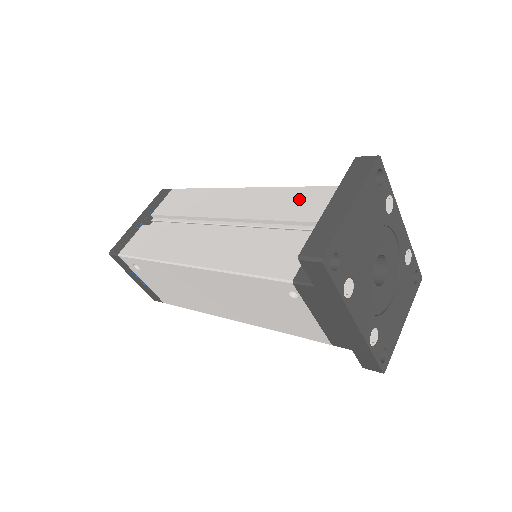
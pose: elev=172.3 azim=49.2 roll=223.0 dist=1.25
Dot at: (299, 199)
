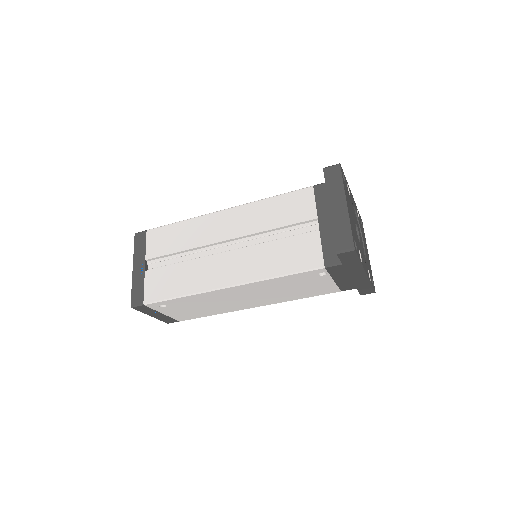
Dot at: (283, 206)
